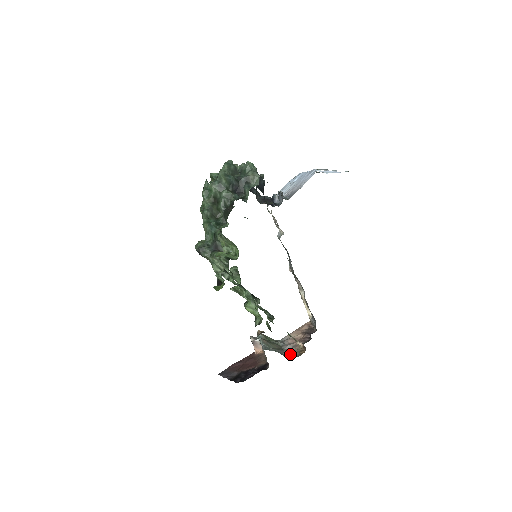
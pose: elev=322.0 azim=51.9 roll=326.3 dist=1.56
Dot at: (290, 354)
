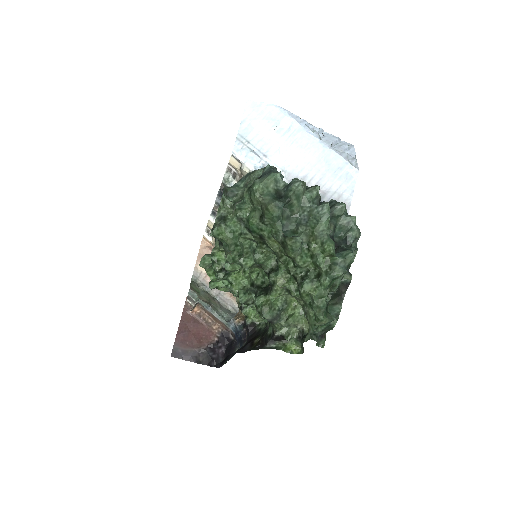
Dot at: (232, 306)
